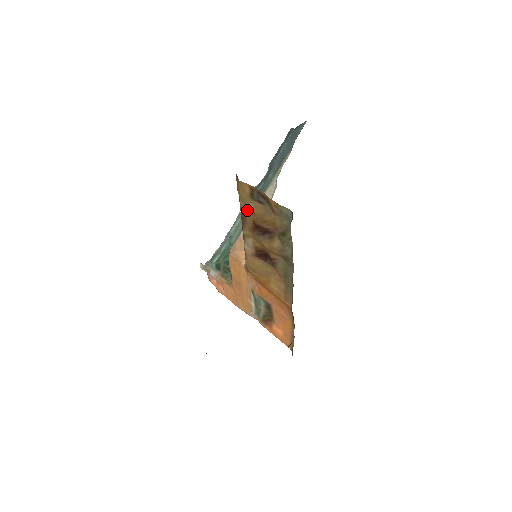
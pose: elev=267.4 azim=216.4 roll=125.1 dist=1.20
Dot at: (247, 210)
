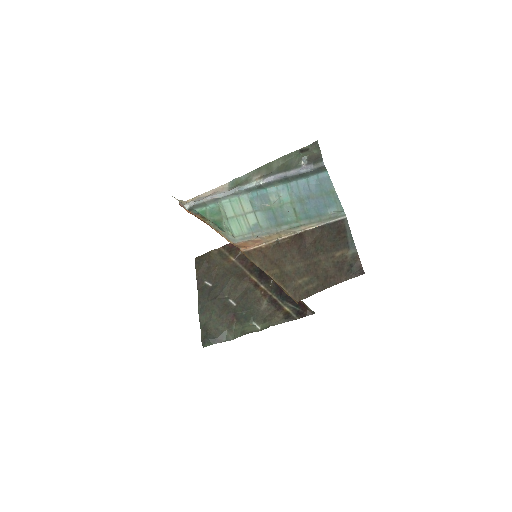
Dot at: occluded
